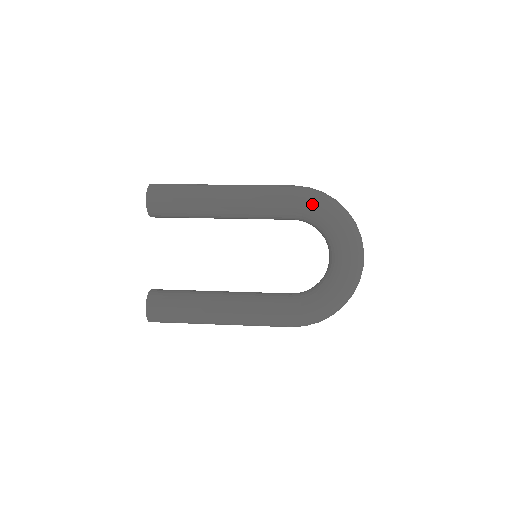
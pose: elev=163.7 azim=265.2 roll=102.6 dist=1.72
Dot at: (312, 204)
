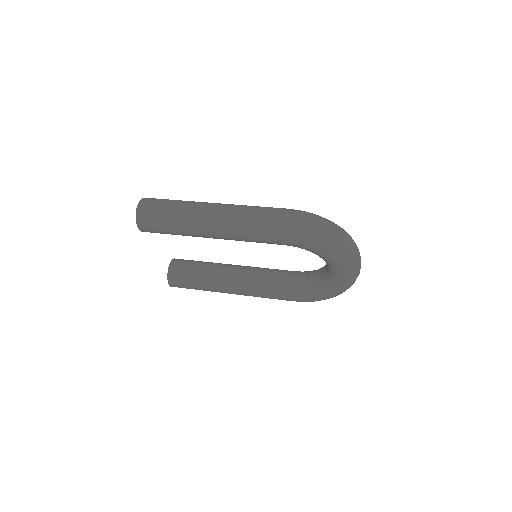
Dot at: (304, 245)
